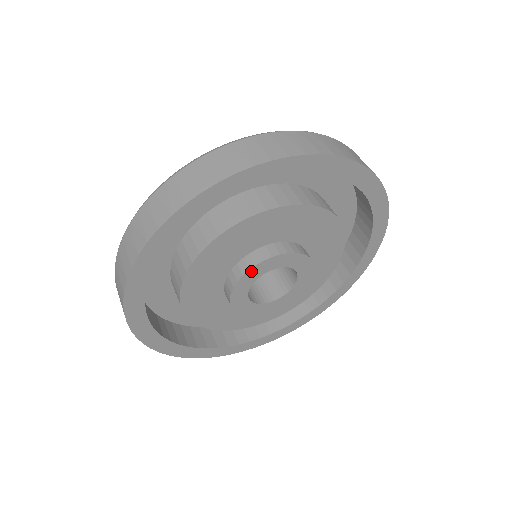
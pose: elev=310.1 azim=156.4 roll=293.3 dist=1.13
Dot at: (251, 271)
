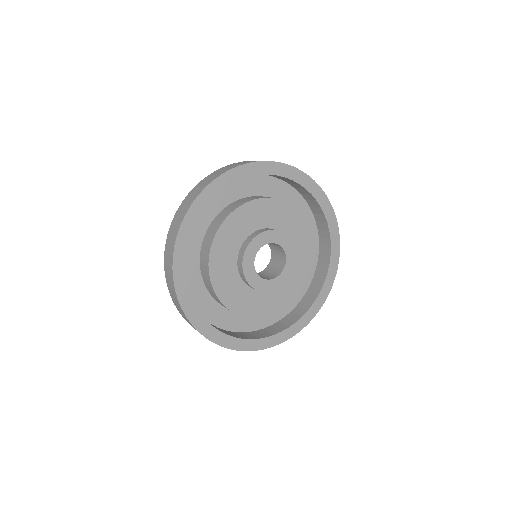
Dot at: (280, 233)
